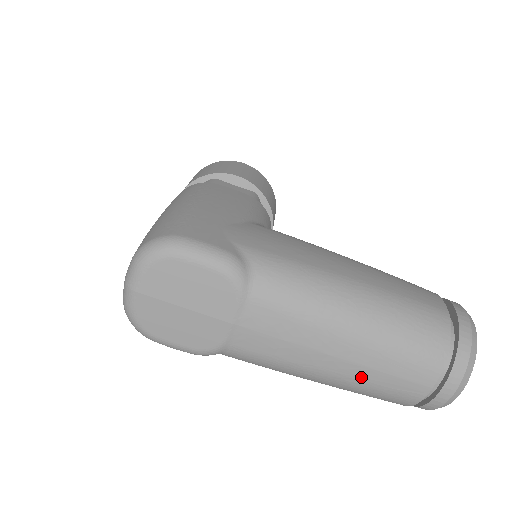
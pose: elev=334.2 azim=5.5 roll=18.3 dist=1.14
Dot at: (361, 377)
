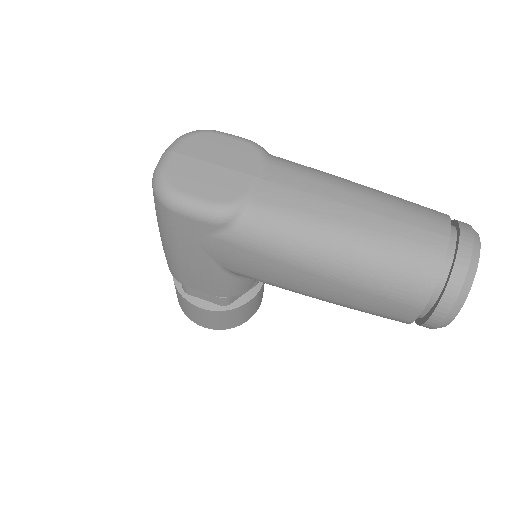
Dot at: (380, 228)
